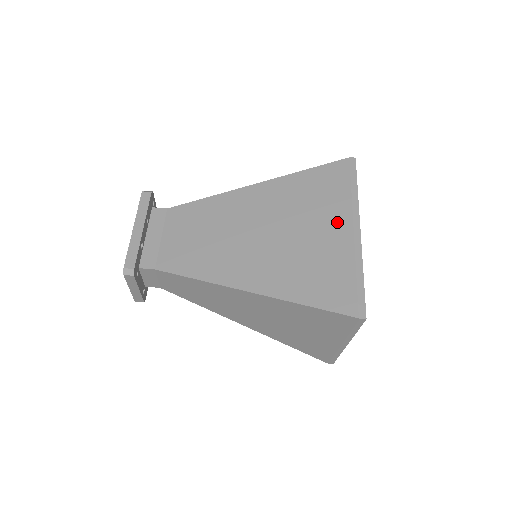
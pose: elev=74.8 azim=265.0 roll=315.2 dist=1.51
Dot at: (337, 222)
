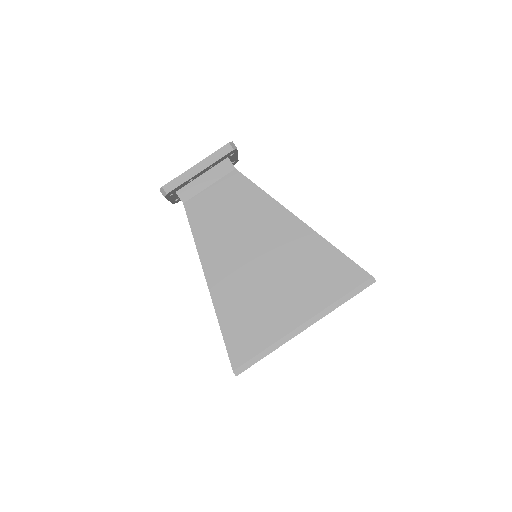
Dot at: (302, 307)
